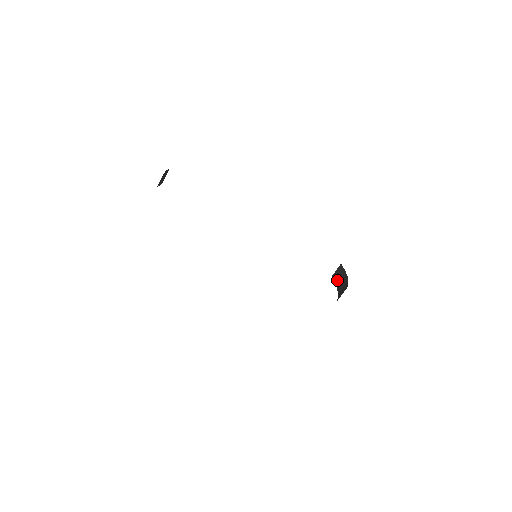
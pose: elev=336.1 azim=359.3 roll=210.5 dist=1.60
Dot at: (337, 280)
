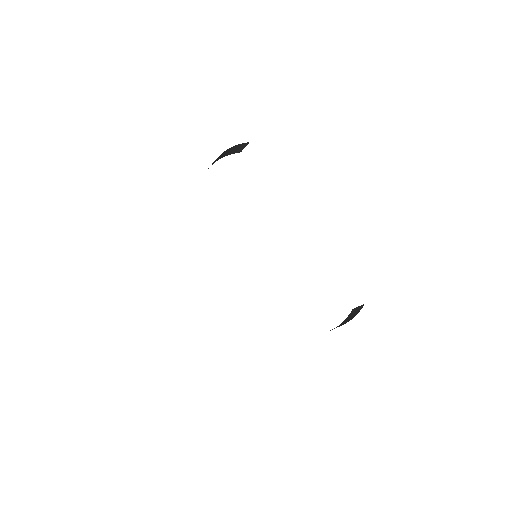
Dot at: (350, 316)
